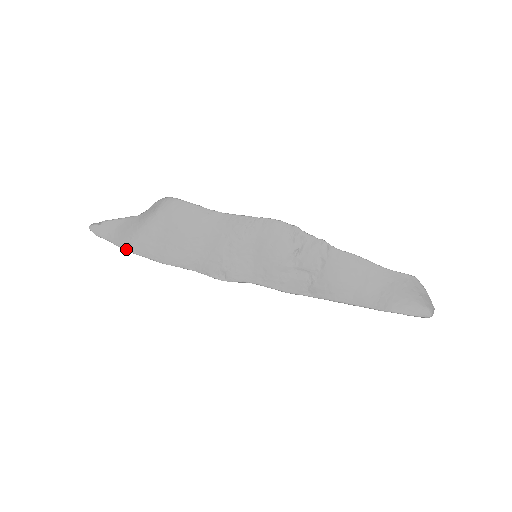
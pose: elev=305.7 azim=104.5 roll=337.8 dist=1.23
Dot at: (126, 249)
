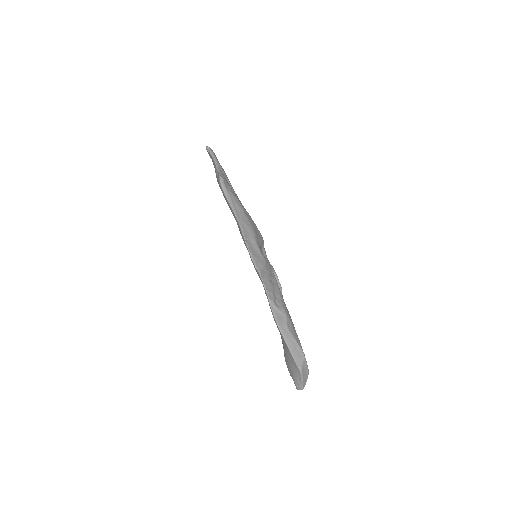
Dot at: occluded
